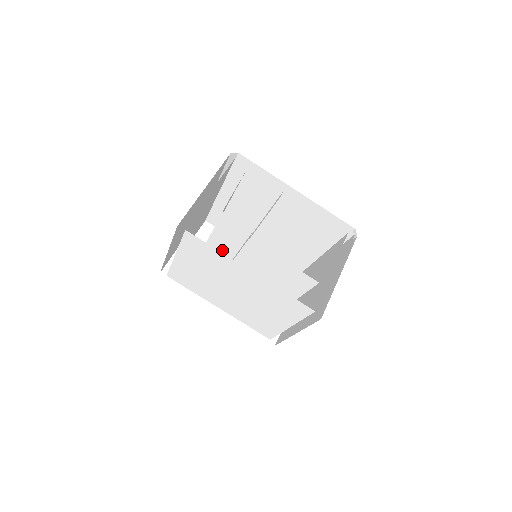
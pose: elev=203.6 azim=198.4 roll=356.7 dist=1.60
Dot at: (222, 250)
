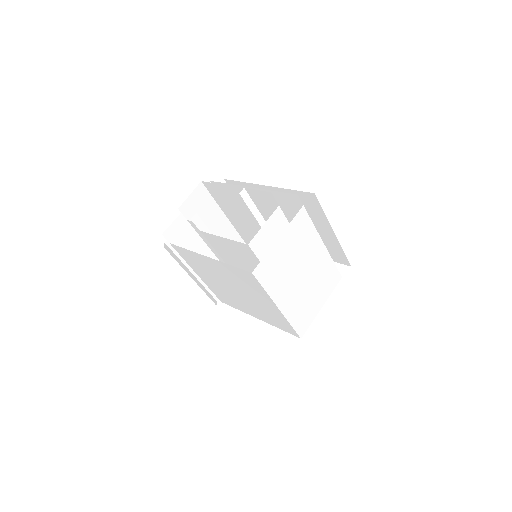
Dot at: occluded
